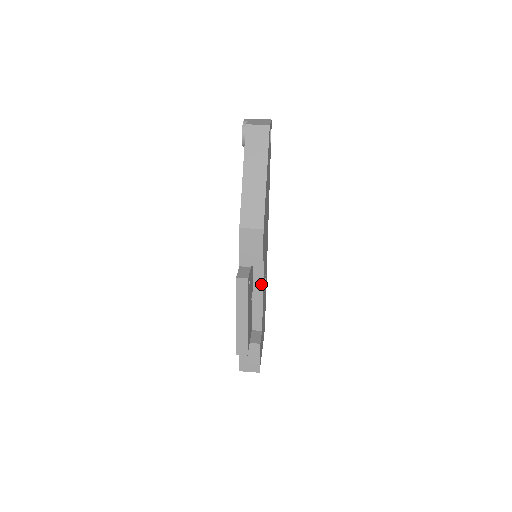
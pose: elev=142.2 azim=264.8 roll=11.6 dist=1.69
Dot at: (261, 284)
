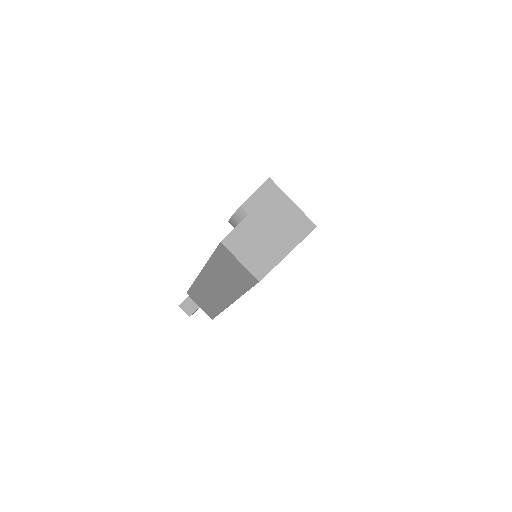
Dot at: occluded
